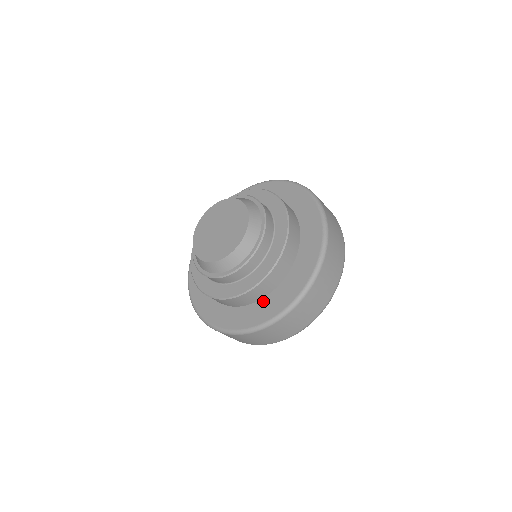
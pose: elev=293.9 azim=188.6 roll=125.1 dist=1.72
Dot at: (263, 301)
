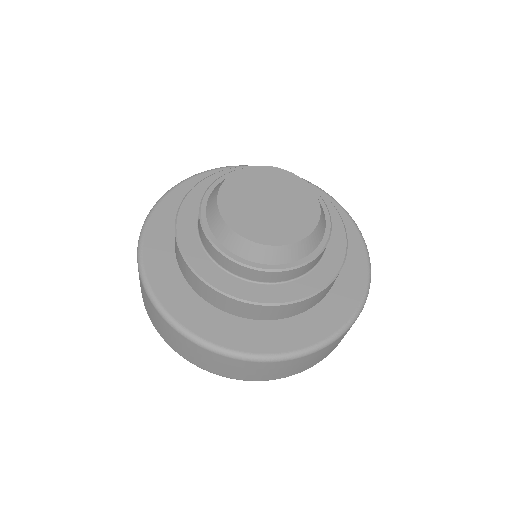
Dot at: (239, 320)
